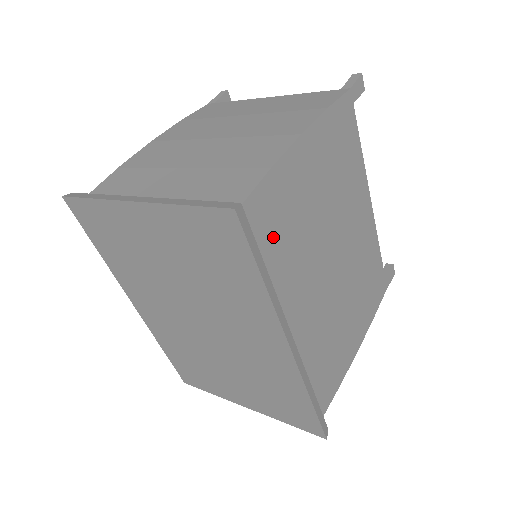
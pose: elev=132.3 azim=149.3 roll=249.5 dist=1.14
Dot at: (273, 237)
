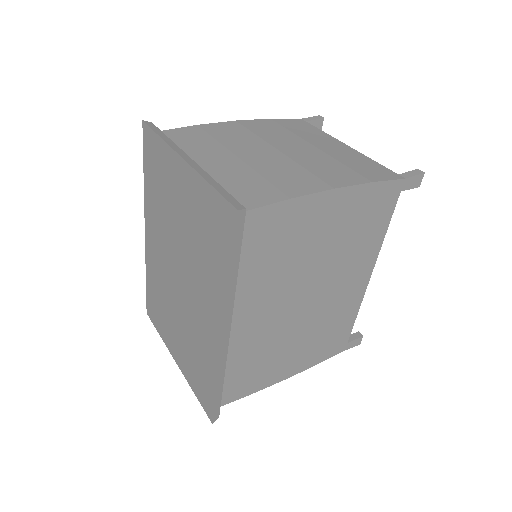
Dot at: (261, 248)
